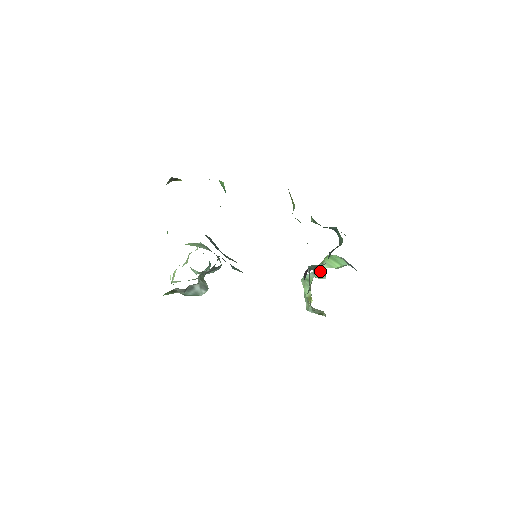
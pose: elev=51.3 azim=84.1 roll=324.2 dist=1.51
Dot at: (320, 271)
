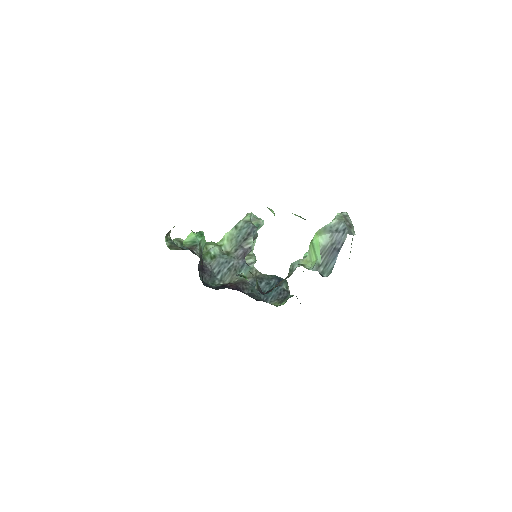
Dot at: occluded
